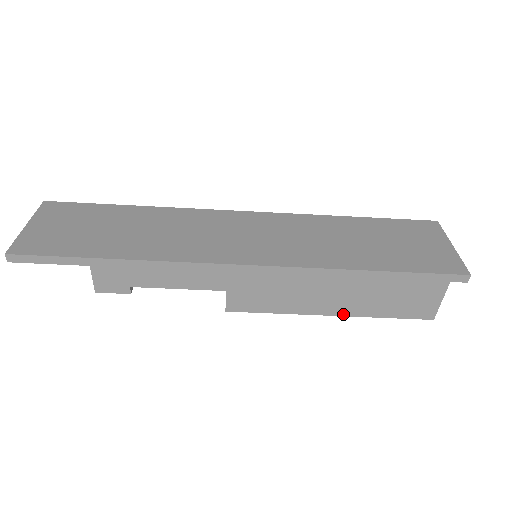
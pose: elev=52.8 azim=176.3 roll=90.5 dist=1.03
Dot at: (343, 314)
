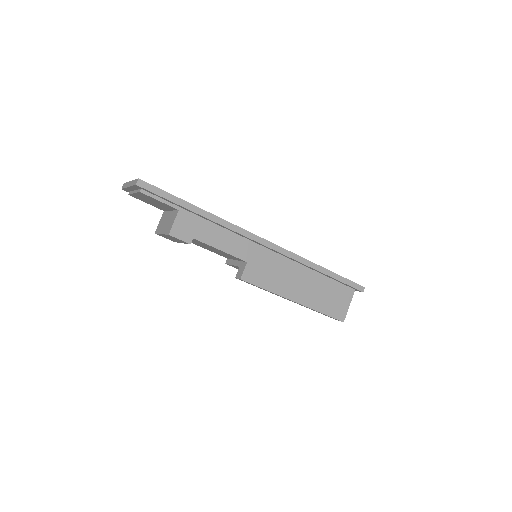
Dot at: (302, 303)
